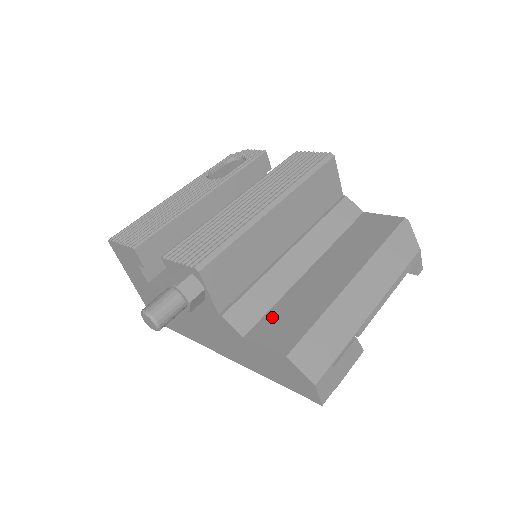
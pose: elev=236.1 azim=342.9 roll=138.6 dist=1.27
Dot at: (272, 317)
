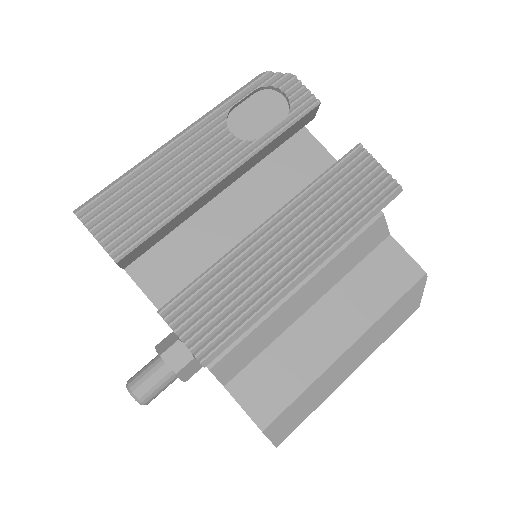
Dot at: (258, 370)
